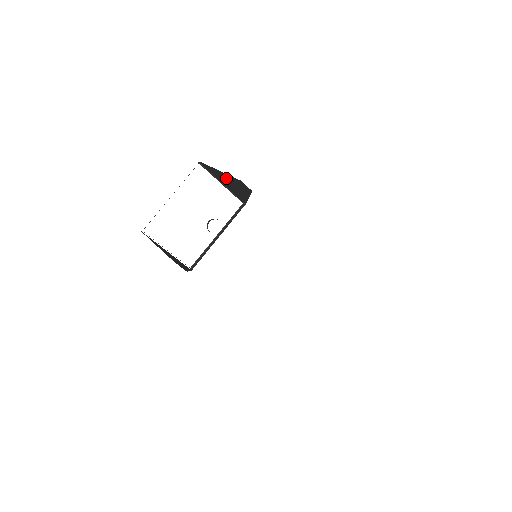
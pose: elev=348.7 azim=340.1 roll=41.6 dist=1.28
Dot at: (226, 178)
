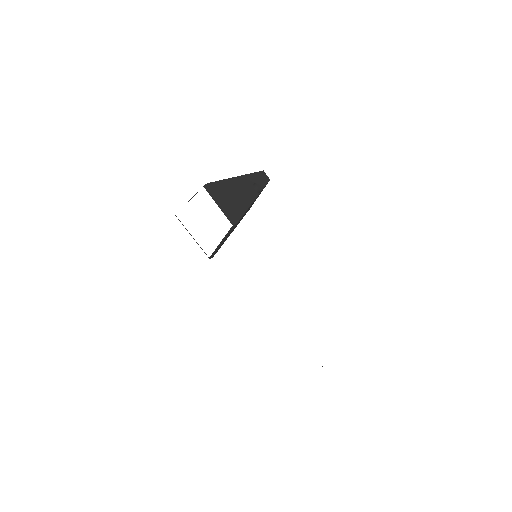
Dot at: (237, 186)
